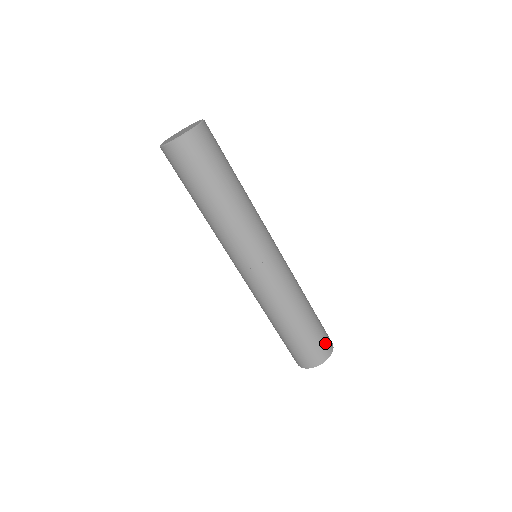
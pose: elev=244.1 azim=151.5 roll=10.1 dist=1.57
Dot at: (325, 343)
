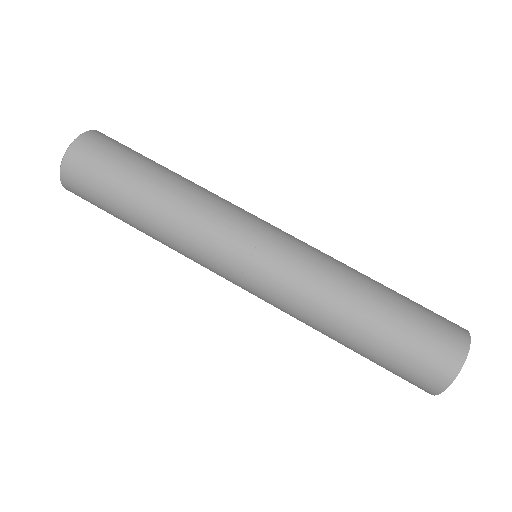
Dot at: occluded
